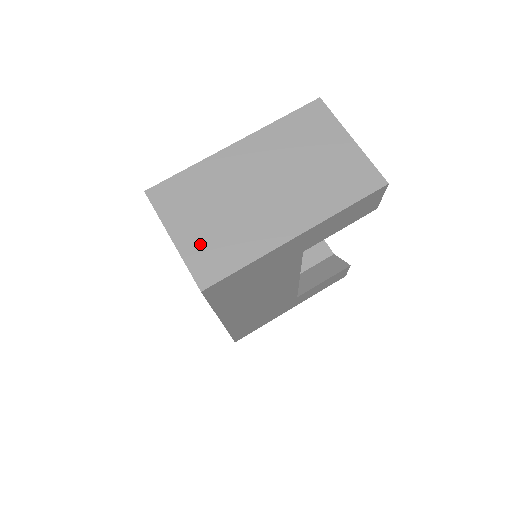
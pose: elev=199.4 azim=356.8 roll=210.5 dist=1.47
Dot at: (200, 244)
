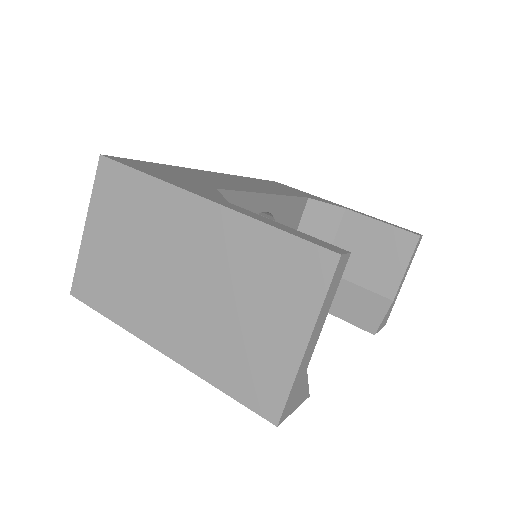
Dot at: (97, 259)
